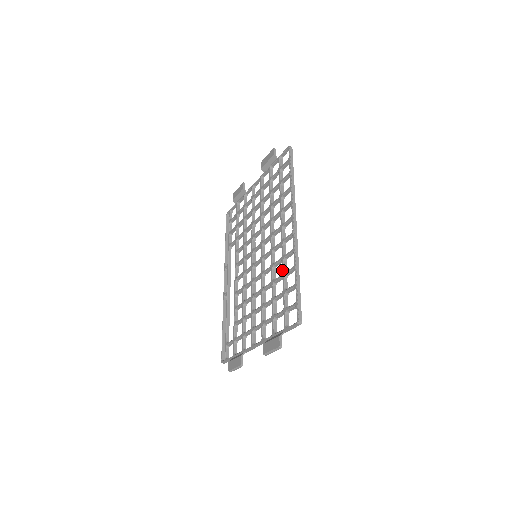
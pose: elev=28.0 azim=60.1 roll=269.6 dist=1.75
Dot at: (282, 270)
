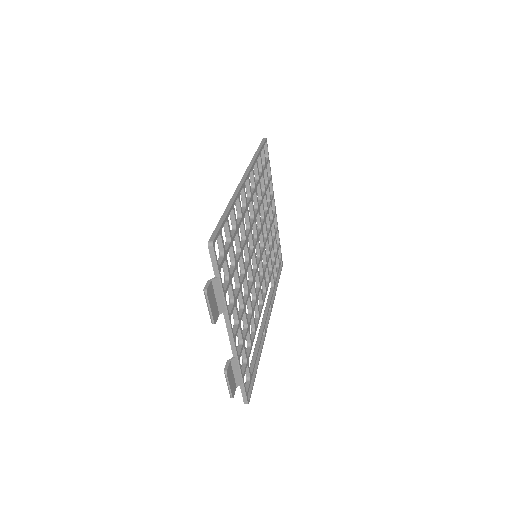
Dot at: occluded
